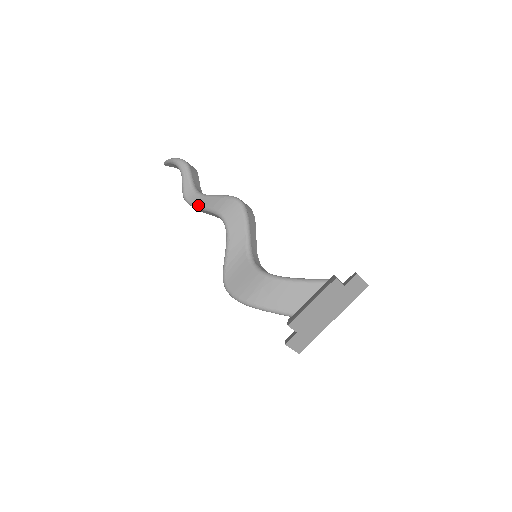
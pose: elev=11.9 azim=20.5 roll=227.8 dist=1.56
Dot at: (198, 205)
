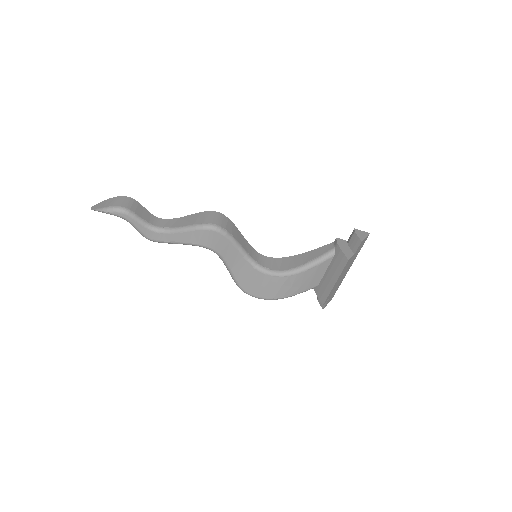
Dot at: (170, 243)
